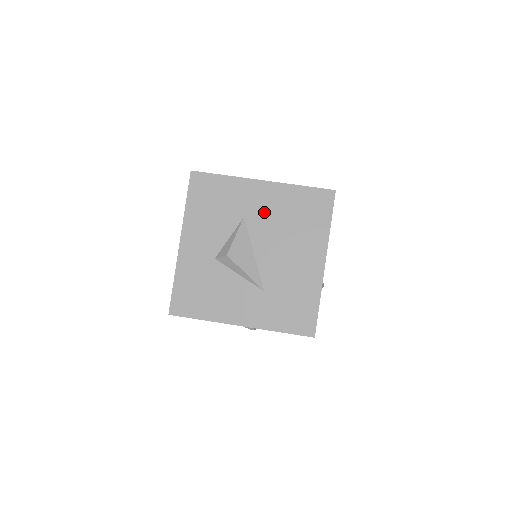
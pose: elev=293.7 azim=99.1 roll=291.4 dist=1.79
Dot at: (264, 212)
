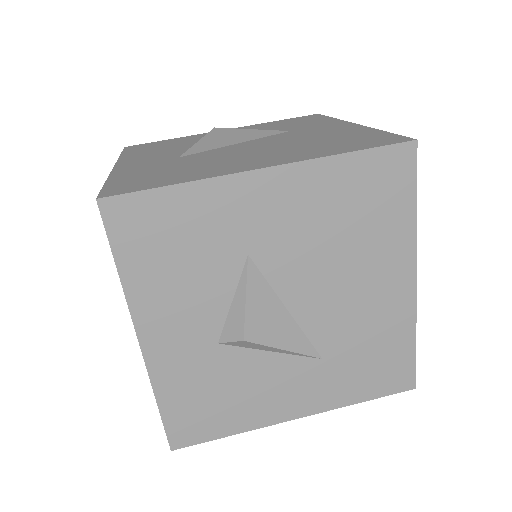
Dot at: (285, 231)
